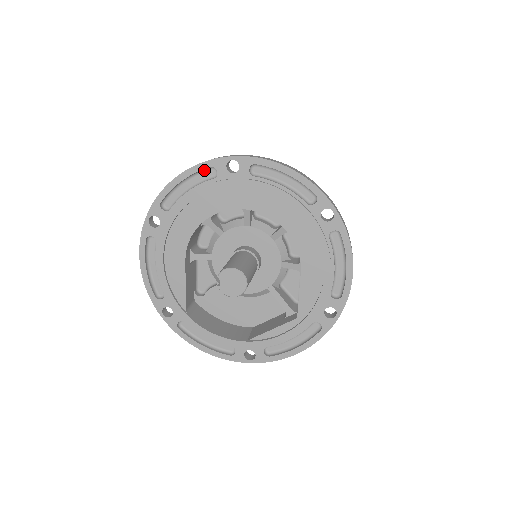
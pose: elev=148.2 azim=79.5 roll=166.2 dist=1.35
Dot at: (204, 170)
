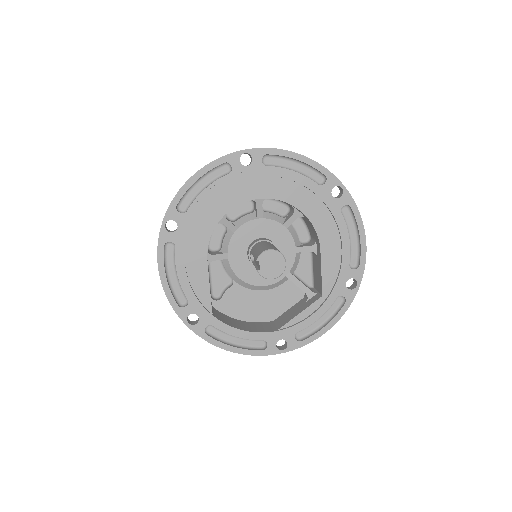
Dot at: (217, 167)
